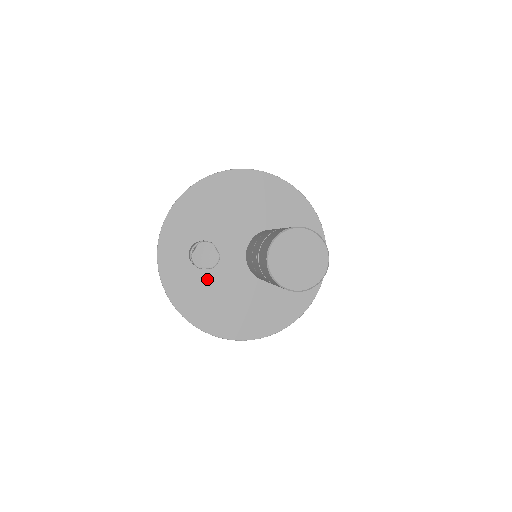
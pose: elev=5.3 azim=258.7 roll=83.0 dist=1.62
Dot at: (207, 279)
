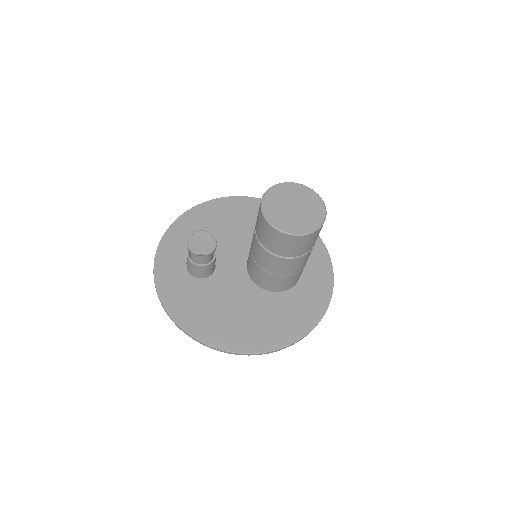
Dot at: (206, 289)
